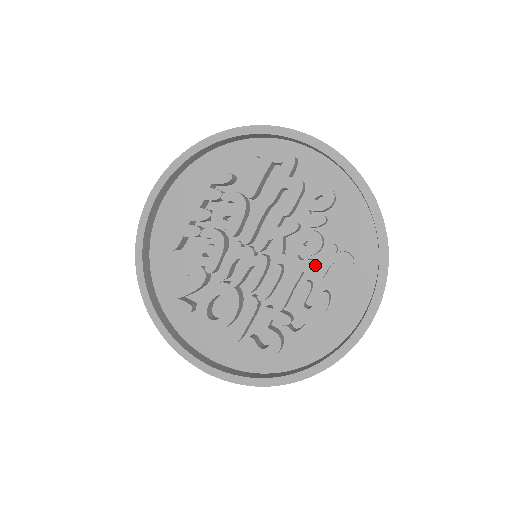
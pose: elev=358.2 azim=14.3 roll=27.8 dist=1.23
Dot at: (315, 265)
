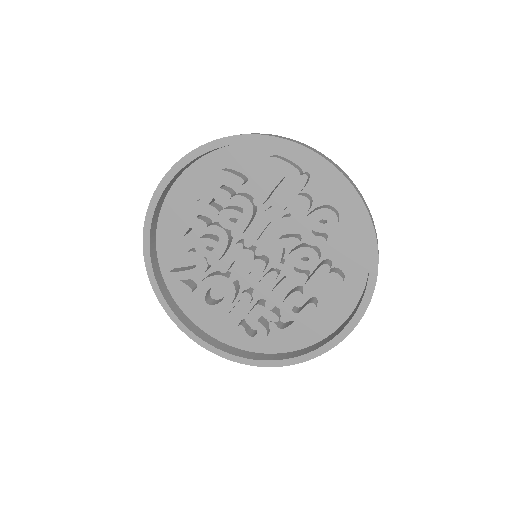
Dot at: (309, 275)
